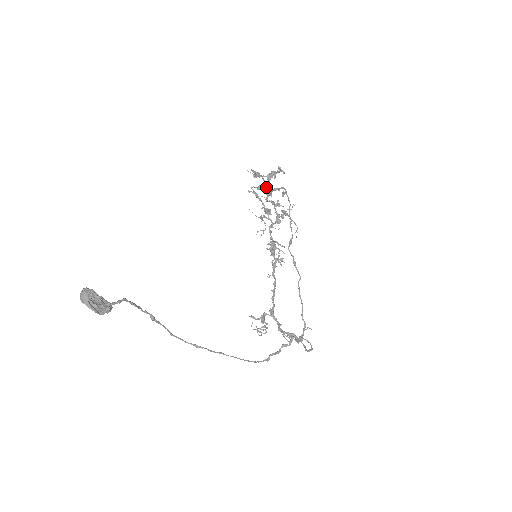
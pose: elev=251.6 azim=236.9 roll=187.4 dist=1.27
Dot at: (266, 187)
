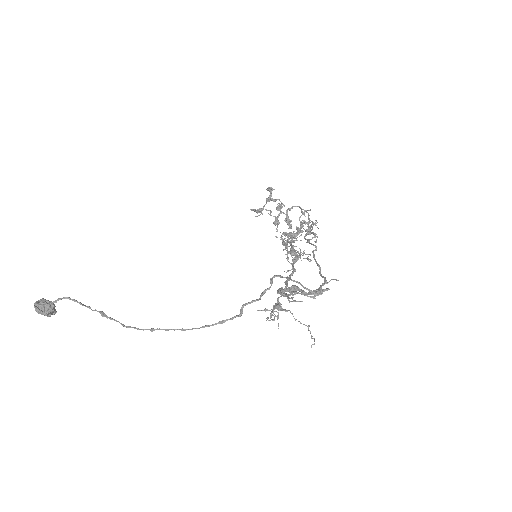
Dot at: (278, 216)
